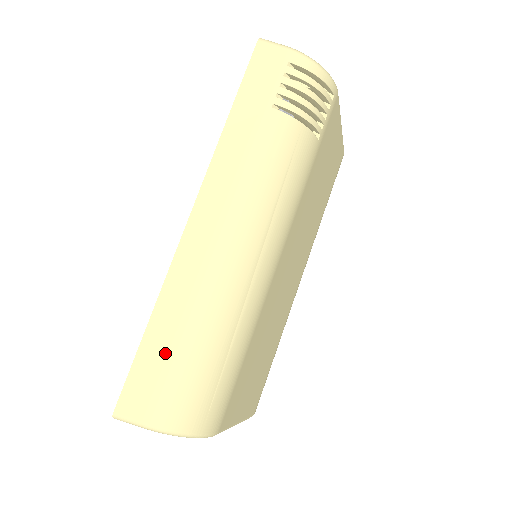
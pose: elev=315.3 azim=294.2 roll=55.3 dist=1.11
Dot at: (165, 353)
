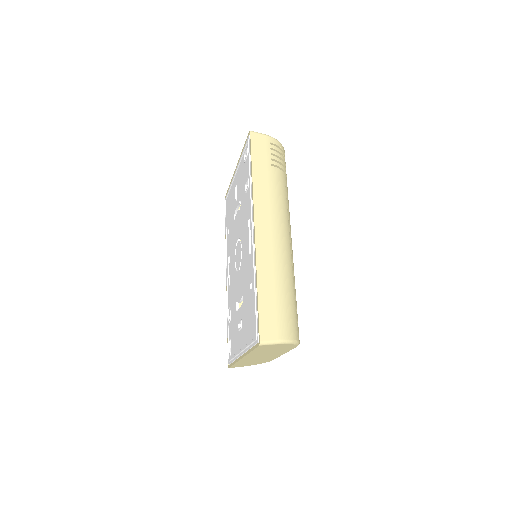
Dot at: (273, 300)
